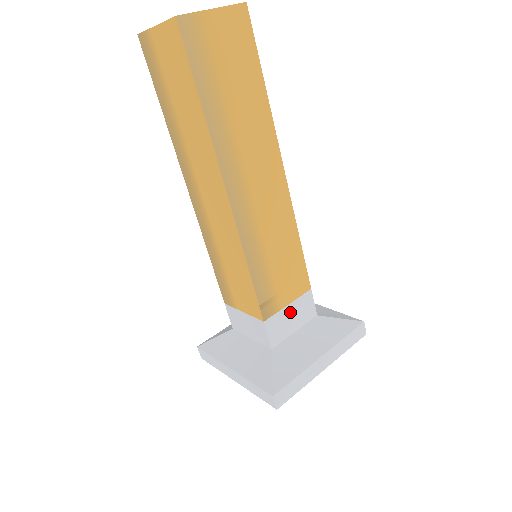
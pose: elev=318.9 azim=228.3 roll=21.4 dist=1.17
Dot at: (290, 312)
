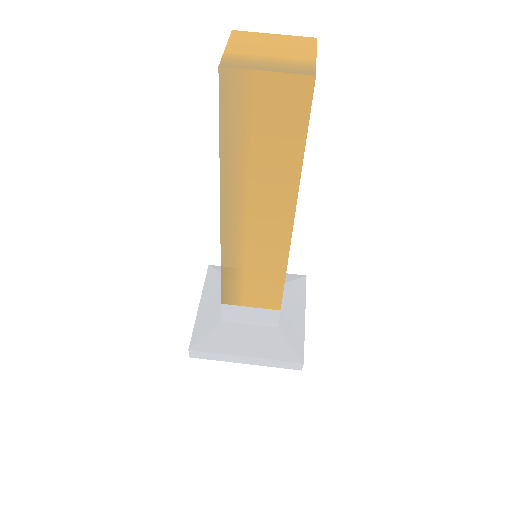
Dot at: (250, 312)
